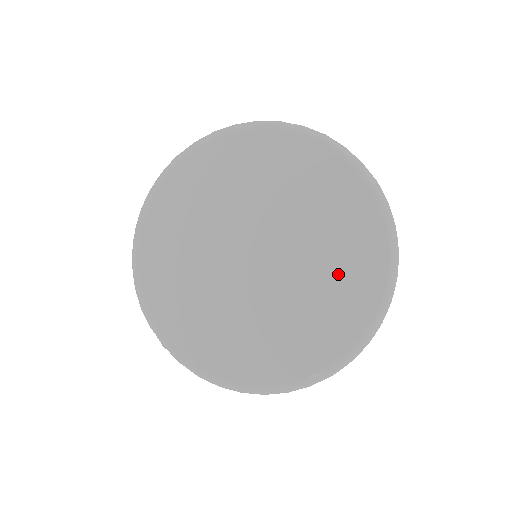
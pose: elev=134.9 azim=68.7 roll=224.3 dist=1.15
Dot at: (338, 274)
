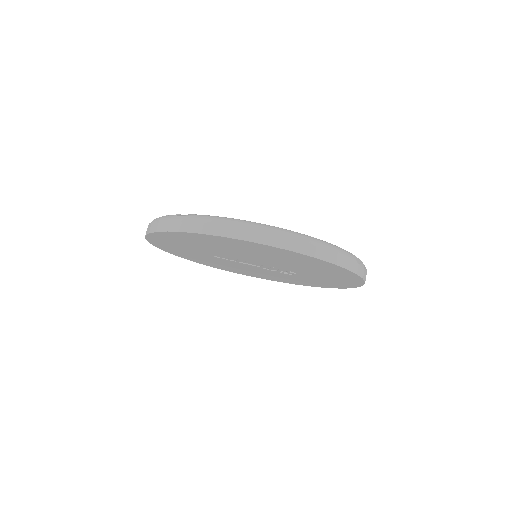
Dot at: occluded
